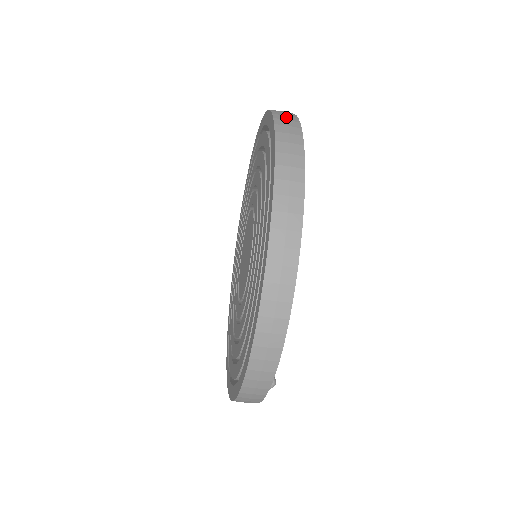
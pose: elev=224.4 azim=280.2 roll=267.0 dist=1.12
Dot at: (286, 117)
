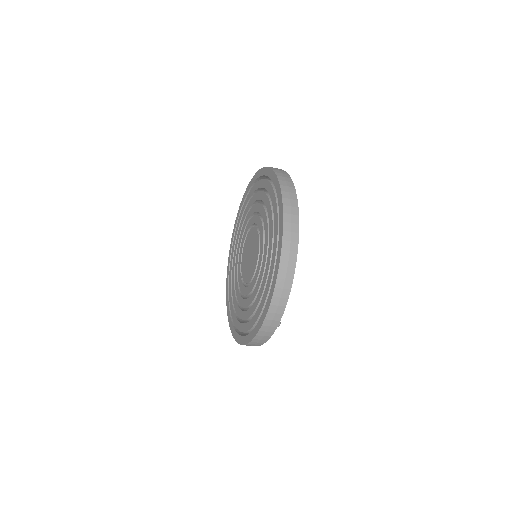
Dot at: (281, 172)
